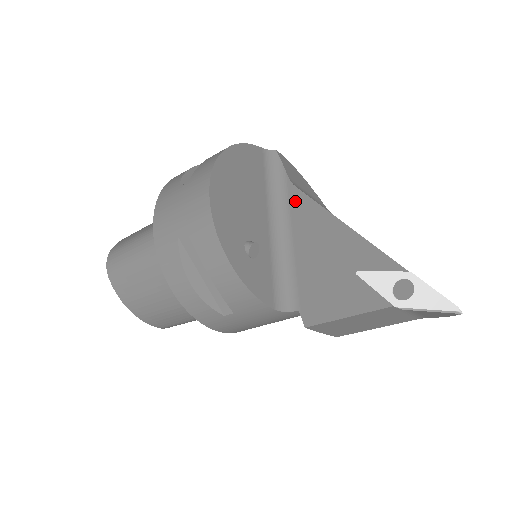
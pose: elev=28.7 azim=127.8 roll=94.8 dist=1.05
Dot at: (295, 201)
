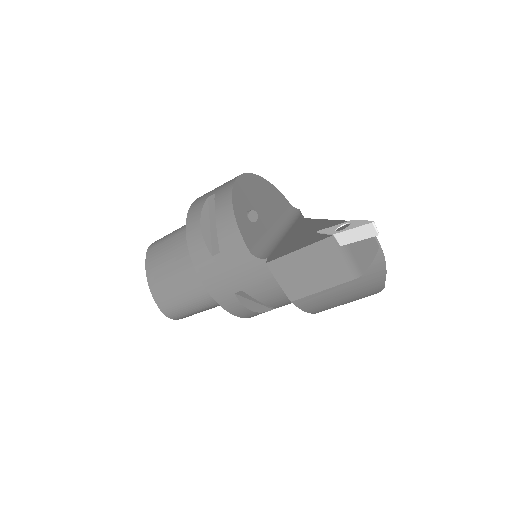
Dot at: (298, 222)
